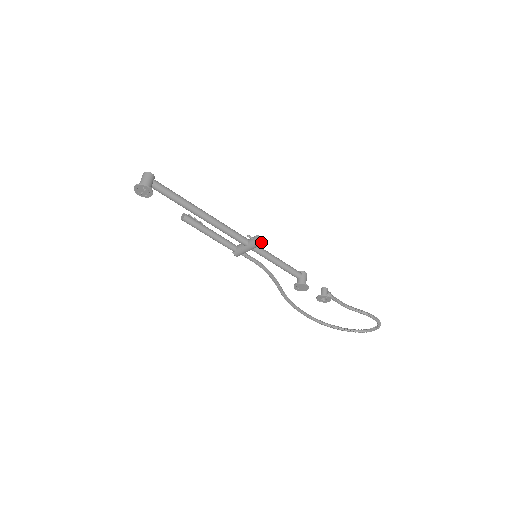
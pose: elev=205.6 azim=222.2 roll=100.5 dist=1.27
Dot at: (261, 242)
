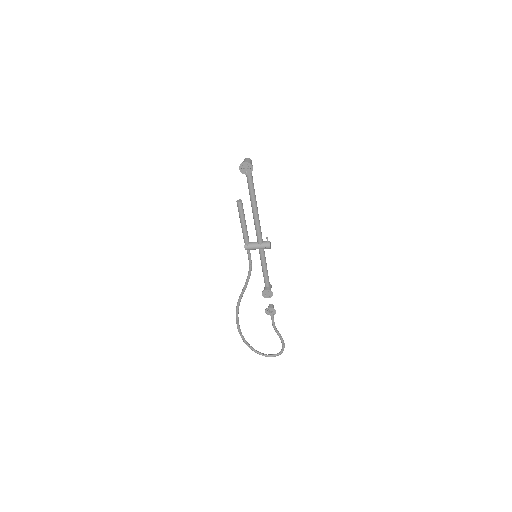
Dot at: occluded
